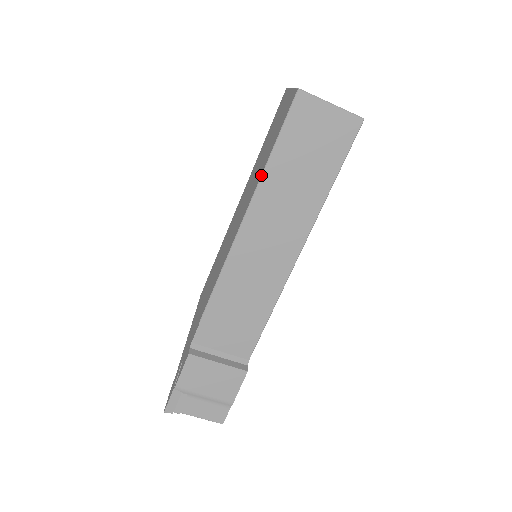
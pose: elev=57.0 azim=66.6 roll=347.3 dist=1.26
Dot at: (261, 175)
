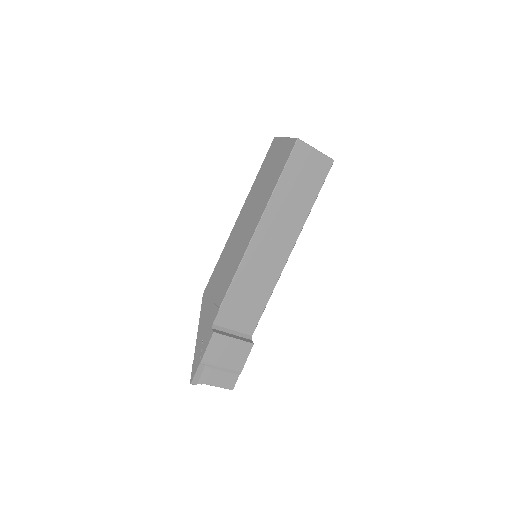
Dot at: (271, 195)
